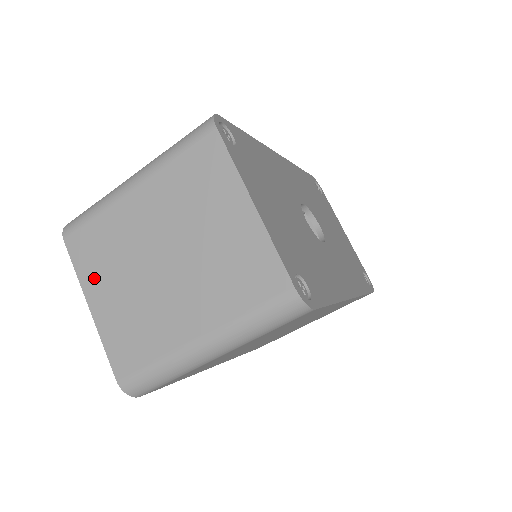
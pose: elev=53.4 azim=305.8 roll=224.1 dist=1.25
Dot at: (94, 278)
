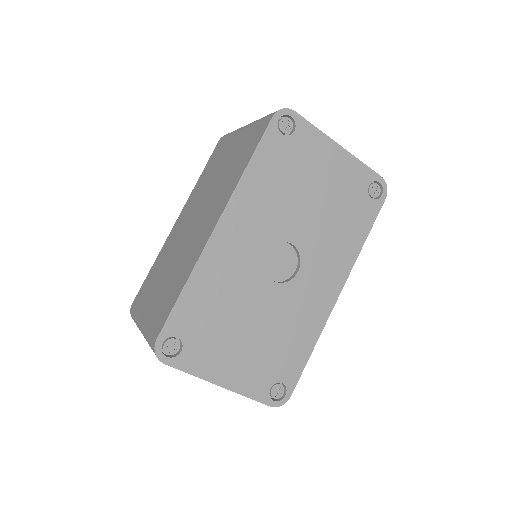
Dot at: occluded
